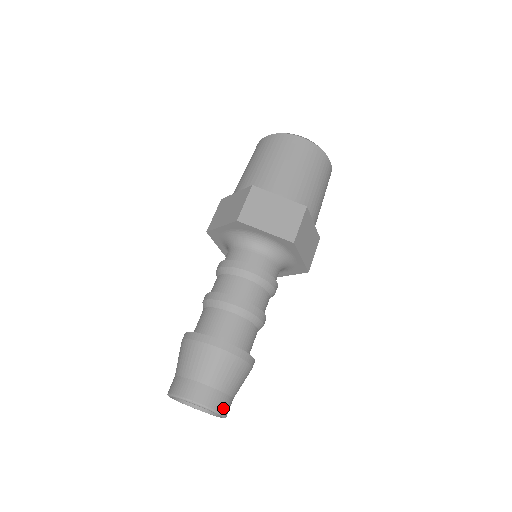
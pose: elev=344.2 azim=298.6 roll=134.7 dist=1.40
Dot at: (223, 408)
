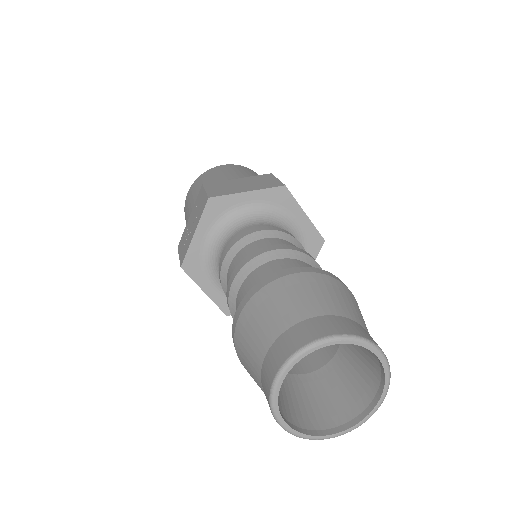
Dot at: (381, 387)
